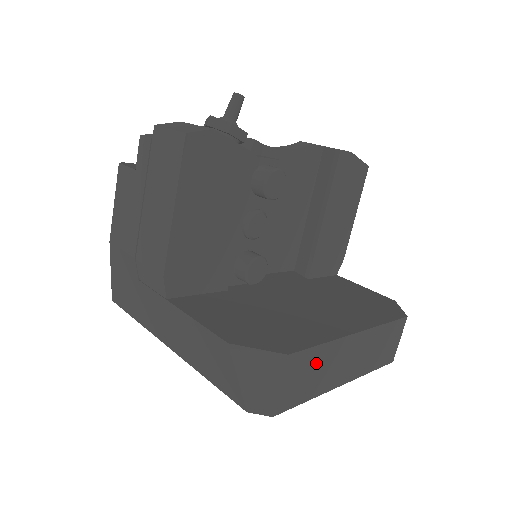
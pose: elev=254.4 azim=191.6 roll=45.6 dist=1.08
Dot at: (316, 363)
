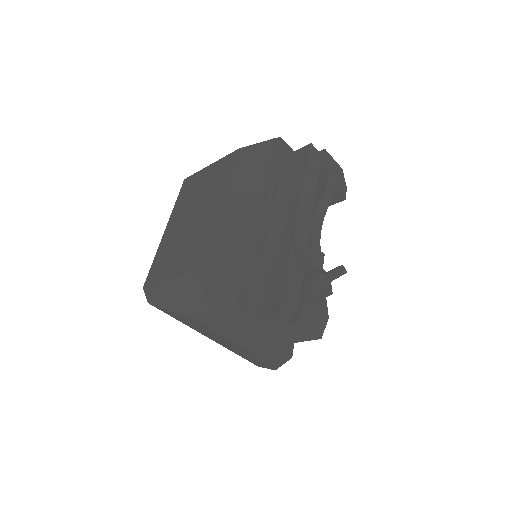
Dot at: occluded
